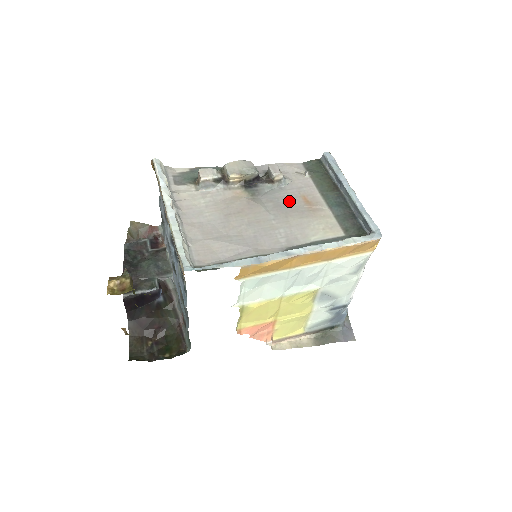
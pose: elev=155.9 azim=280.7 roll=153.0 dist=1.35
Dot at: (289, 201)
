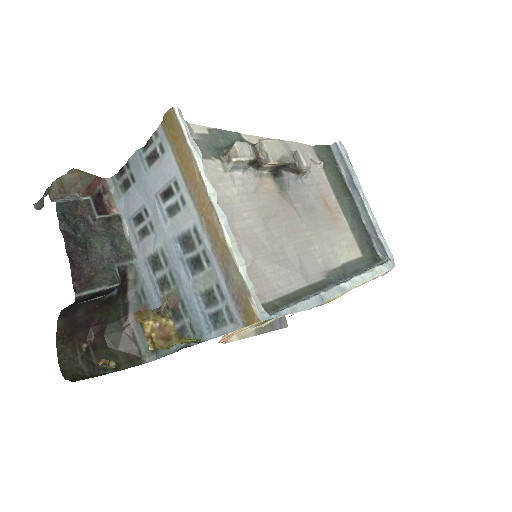
Dot at: (314, 203)
